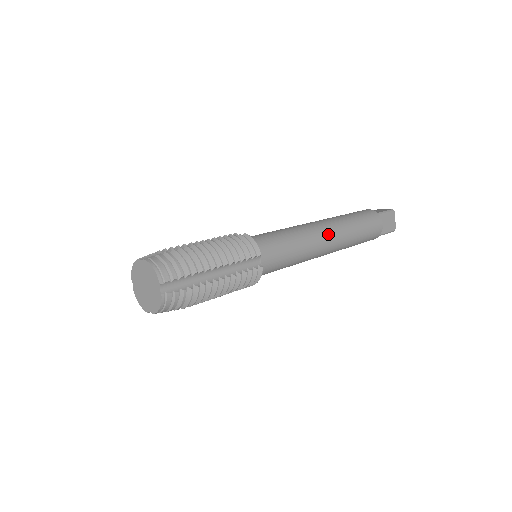
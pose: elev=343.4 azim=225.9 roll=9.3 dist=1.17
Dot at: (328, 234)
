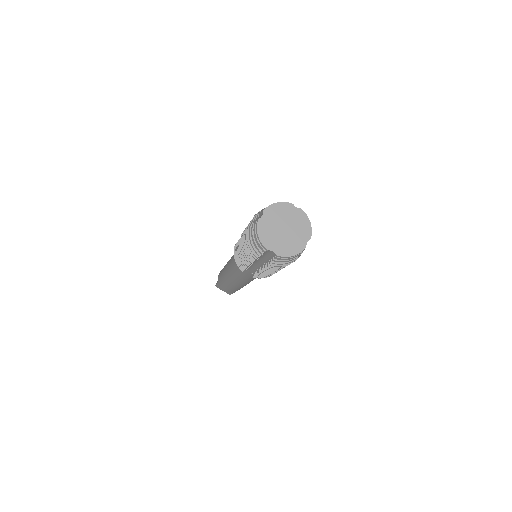
Dot at: occluded
